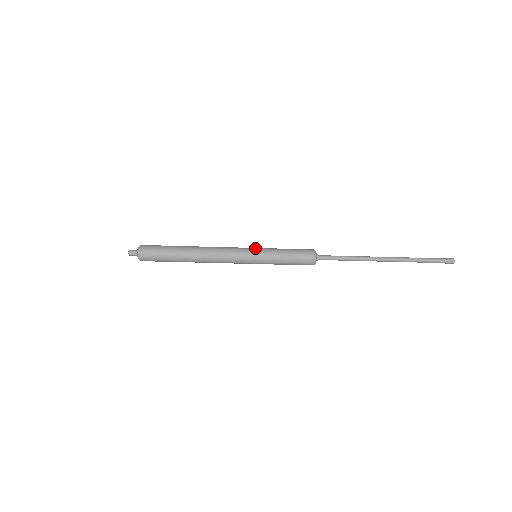
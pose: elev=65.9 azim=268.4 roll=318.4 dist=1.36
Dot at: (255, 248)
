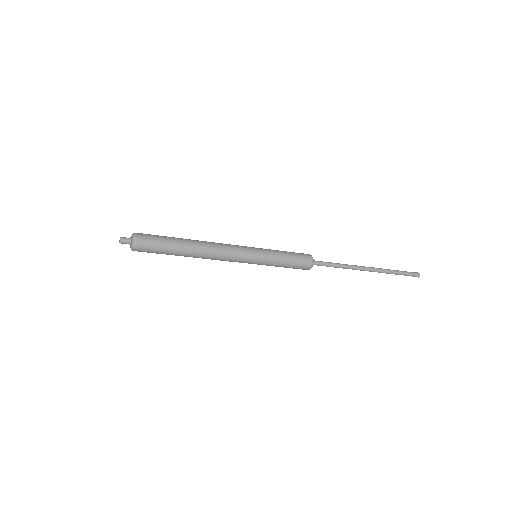
Dot at: occluded
